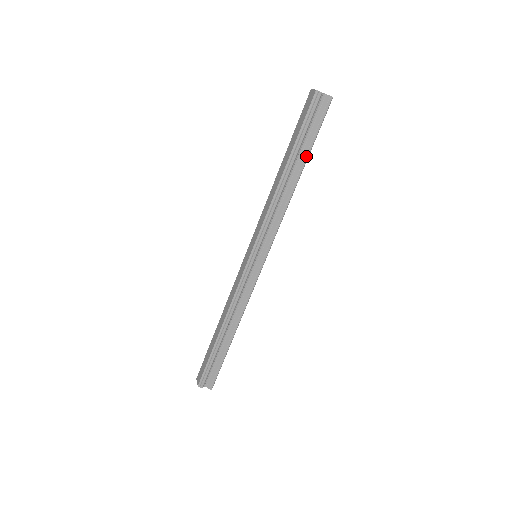
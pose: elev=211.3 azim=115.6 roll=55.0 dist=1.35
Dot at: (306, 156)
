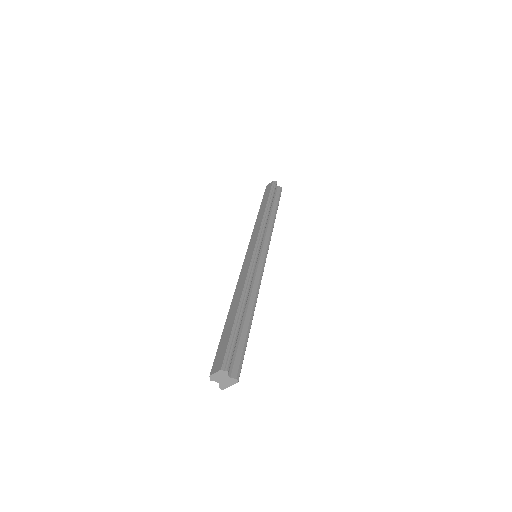
Dot at: (277, 206)
